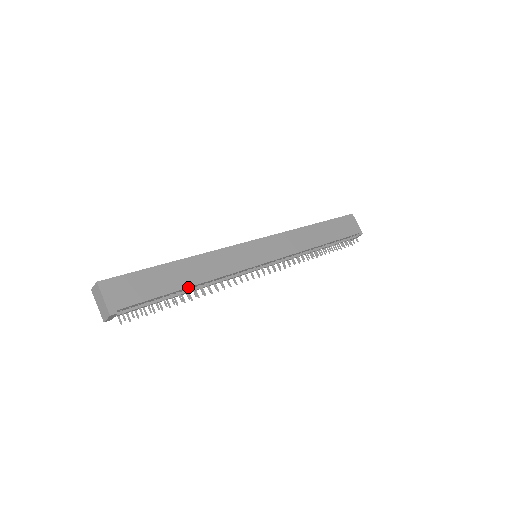
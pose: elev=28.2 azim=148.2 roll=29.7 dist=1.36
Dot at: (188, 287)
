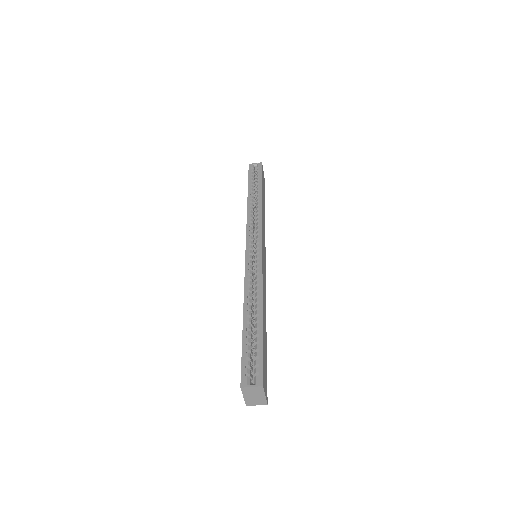
Dot at: occluded
